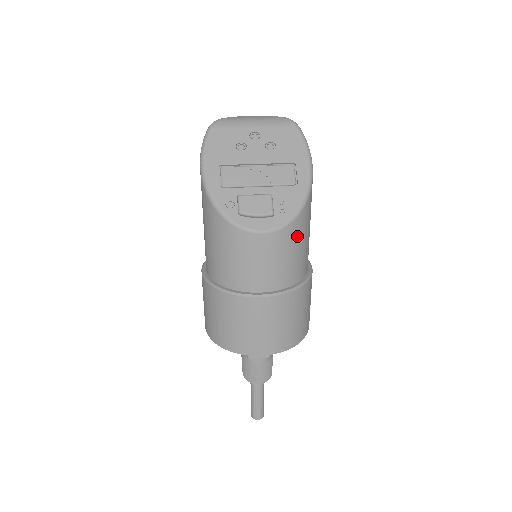
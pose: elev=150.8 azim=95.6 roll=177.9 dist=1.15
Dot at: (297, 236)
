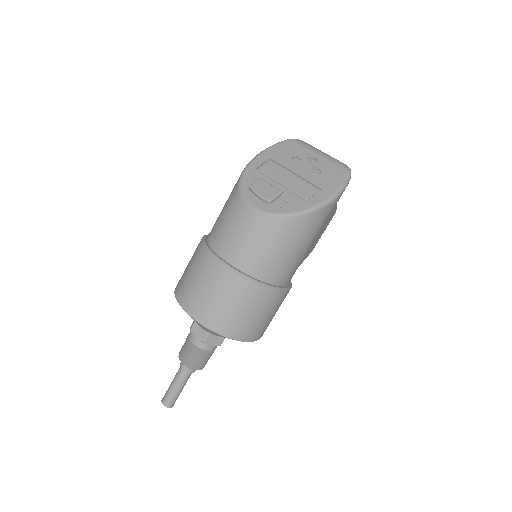
Dot at: (277, 234)
